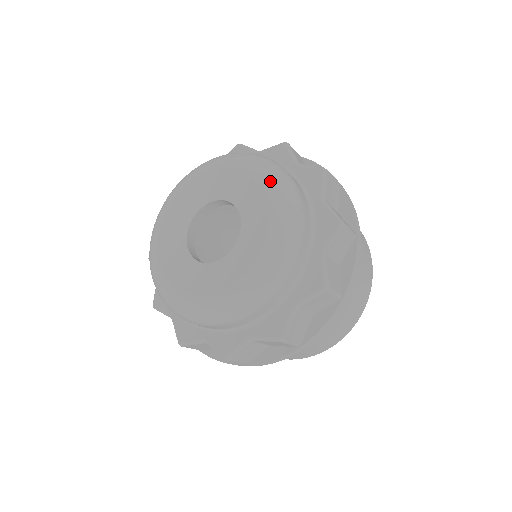
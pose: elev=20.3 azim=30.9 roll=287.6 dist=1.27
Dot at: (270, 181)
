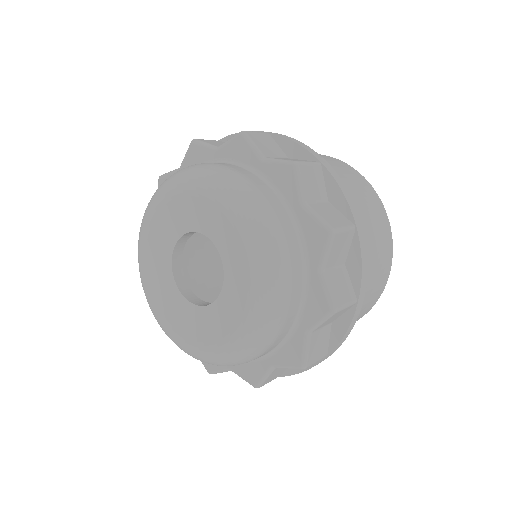
Dot at: (256, 253)
